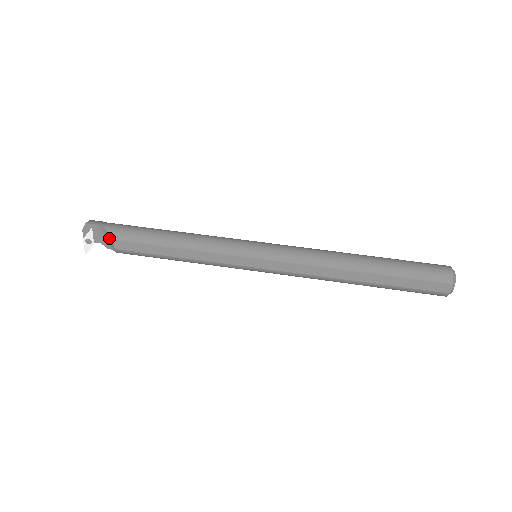
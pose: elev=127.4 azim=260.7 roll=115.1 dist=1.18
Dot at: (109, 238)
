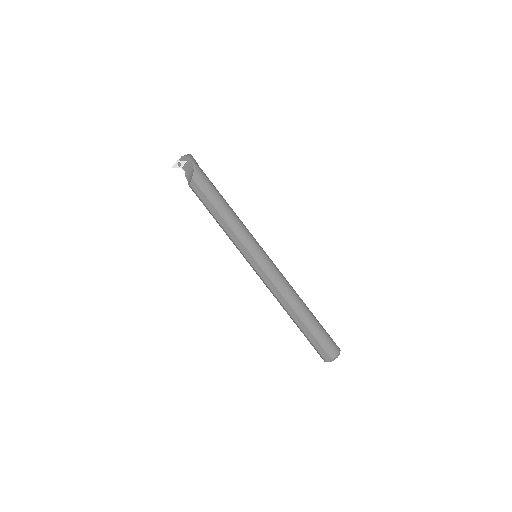
Dot at: (191, 175)
